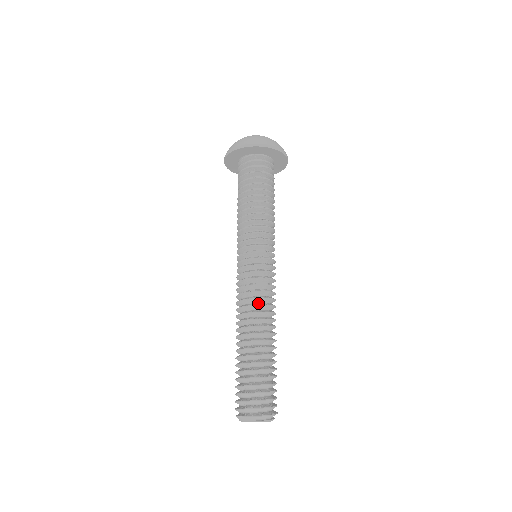
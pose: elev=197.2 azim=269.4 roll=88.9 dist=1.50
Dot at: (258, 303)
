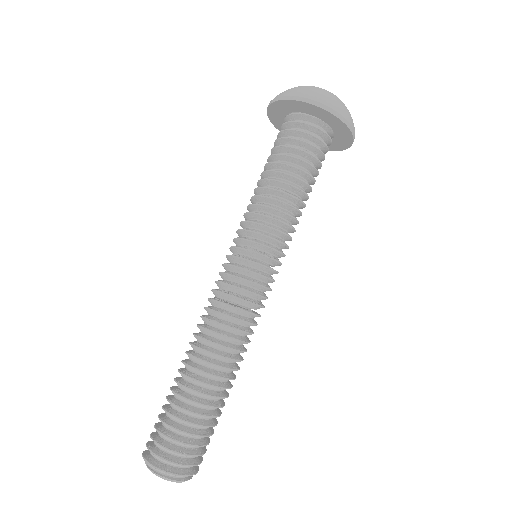
Dot at: (210, 316)
